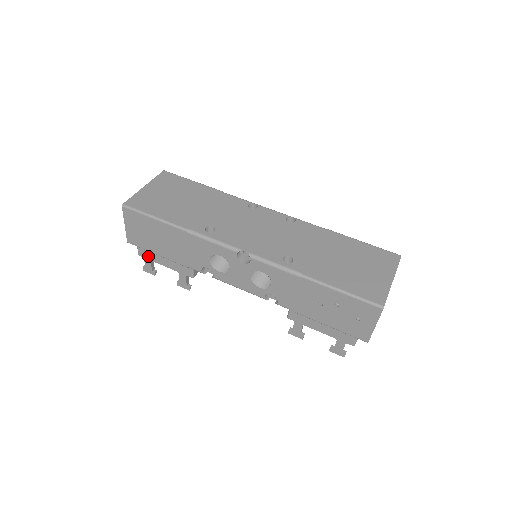
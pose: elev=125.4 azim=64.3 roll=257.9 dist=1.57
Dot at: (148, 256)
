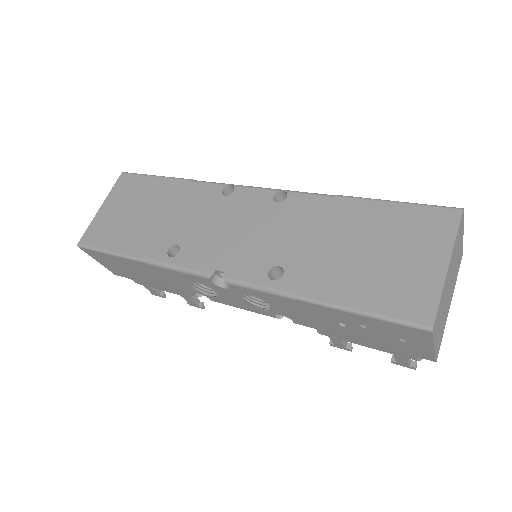
Dot at: (143, 283)
